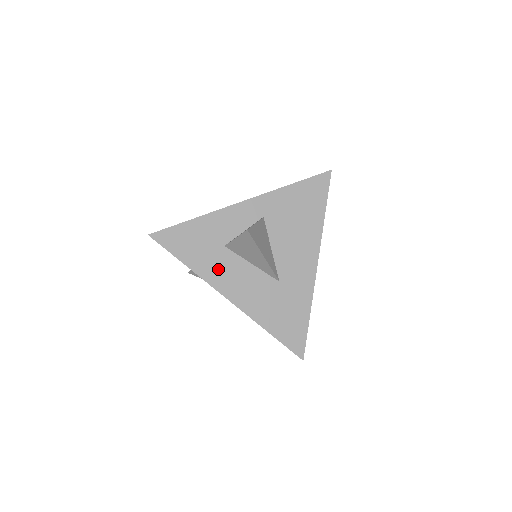
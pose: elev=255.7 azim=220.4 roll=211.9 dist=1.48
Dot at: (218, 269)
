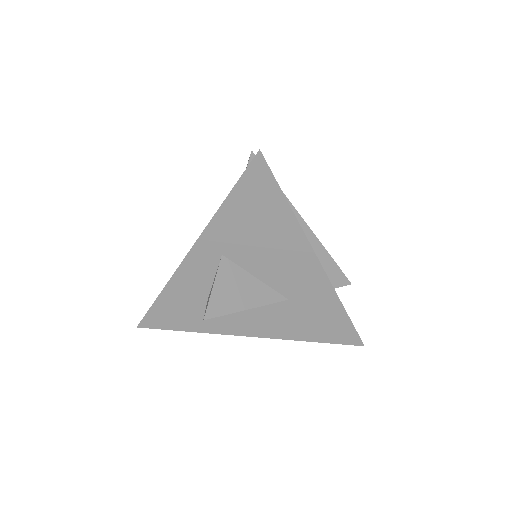
Dot at: (219, 320)
